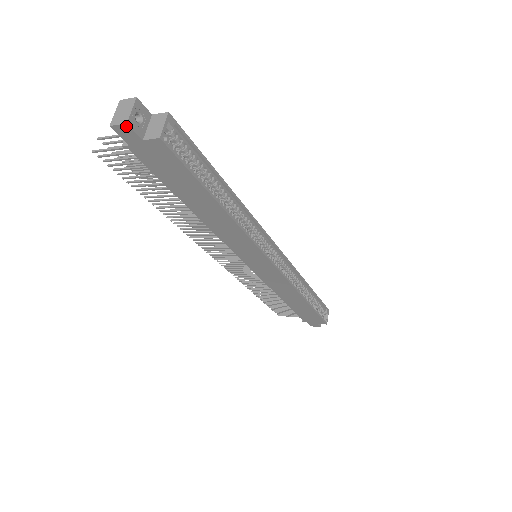
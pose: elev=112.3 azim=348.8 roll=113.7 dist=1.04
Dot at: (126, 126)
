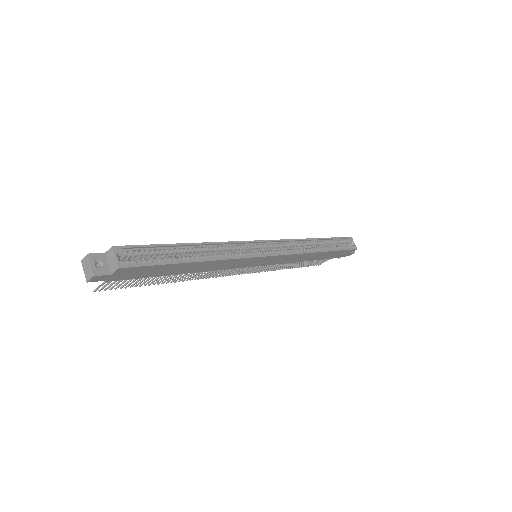
Dot at: (95, 277)
